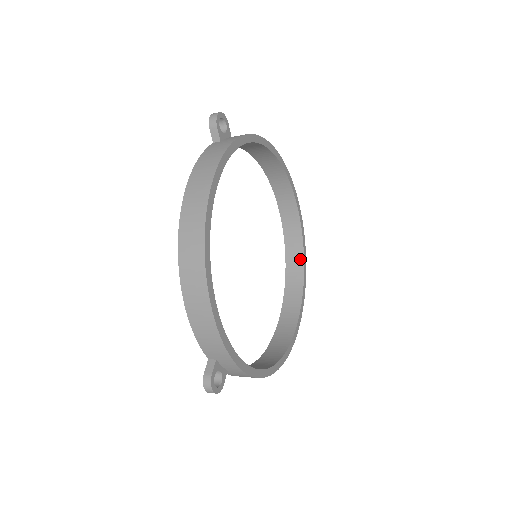
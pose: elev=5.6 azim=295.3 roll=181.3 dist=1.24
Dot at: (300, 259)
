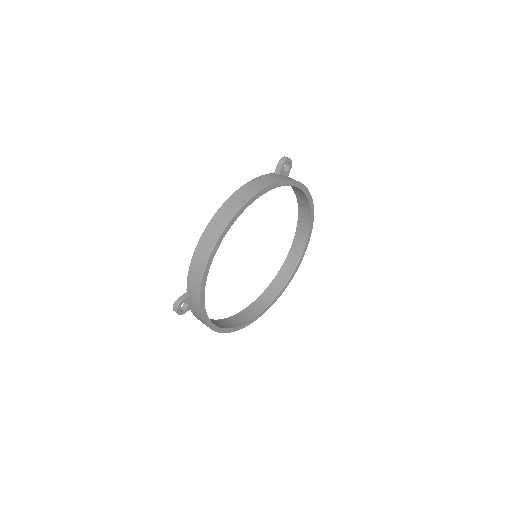
Dot at: (285, 281)
